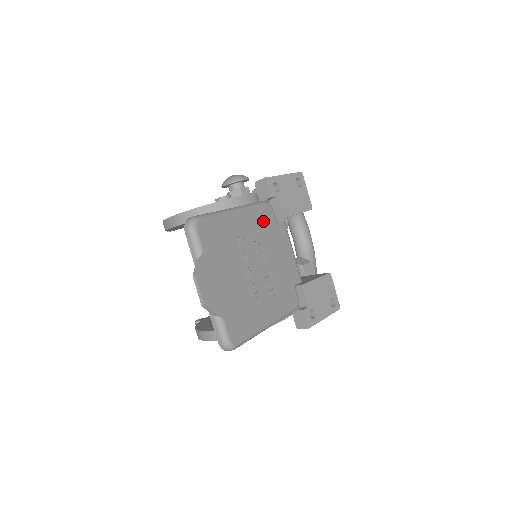
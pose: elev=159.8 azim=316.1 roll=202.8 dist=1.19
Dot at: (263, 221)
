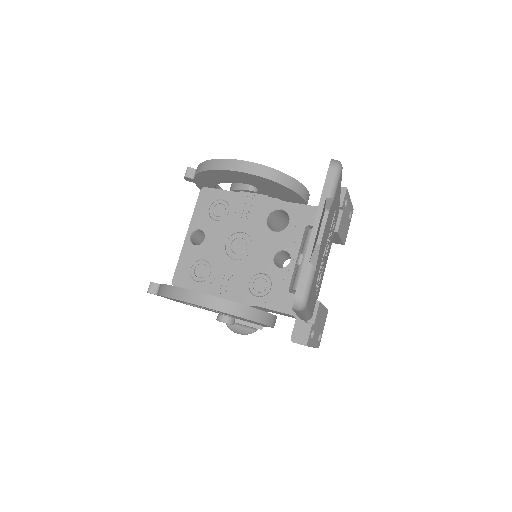
Dot at: occluded
